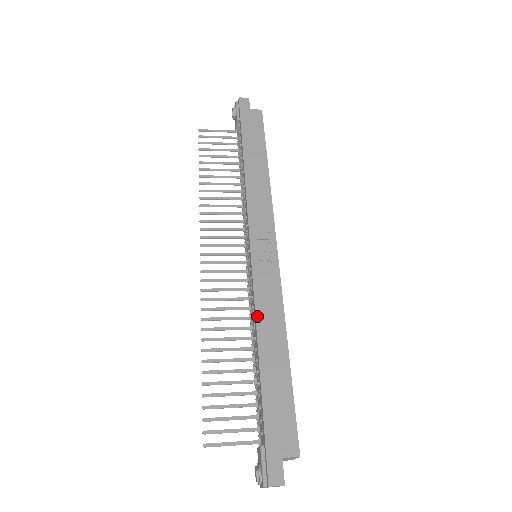
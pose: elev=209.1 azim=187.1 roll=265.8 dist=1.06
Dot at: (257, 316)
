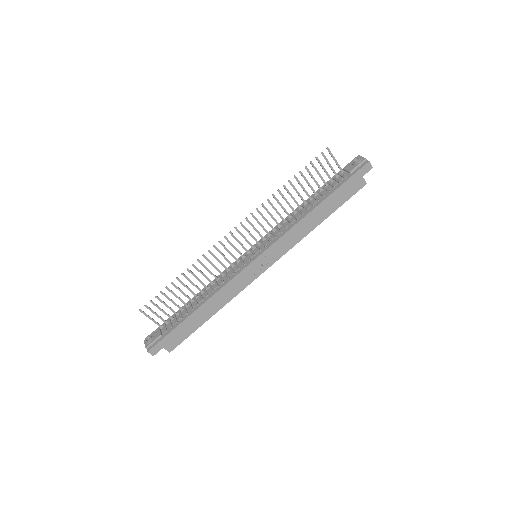
Dot at: (220, 291)
